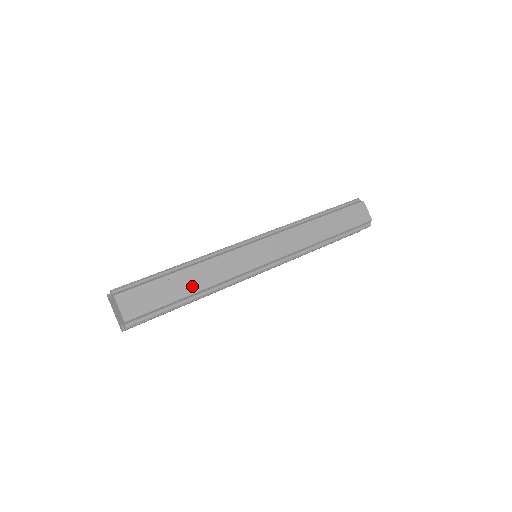
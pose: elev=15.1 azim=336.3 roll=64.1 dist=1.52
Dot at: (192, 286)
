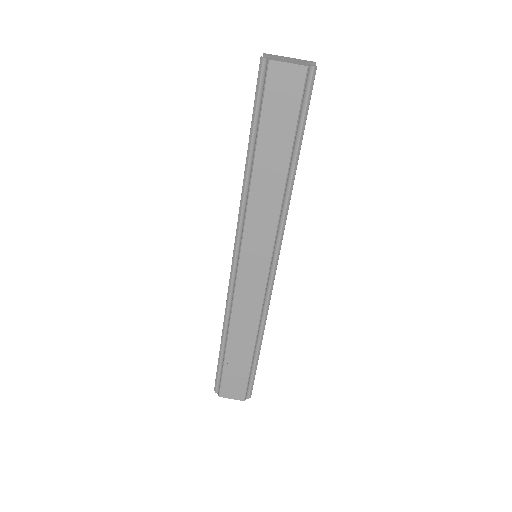
Dot at: (246, 347)
